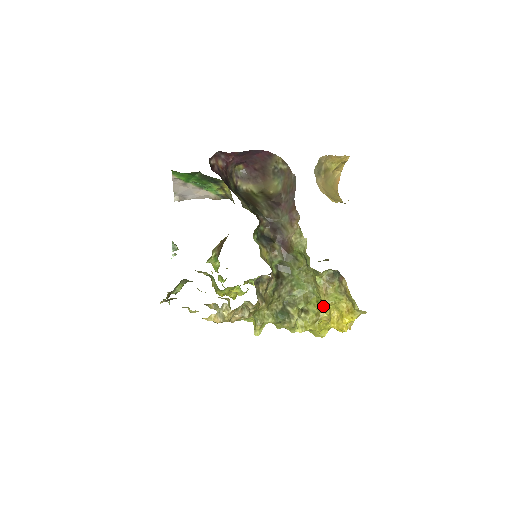
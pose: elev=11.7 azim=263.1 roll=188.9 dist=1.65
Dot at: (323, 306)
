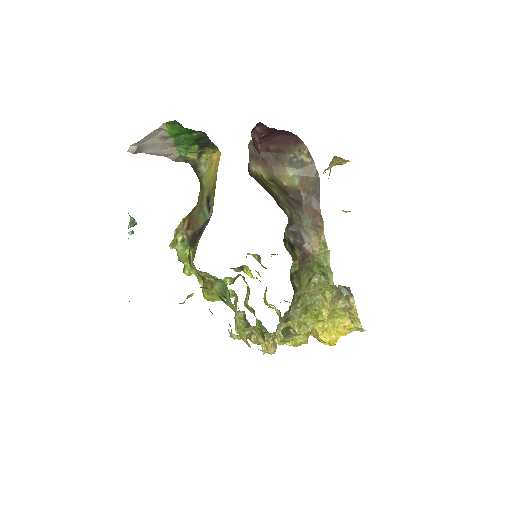
Dot at: (320, 320)
